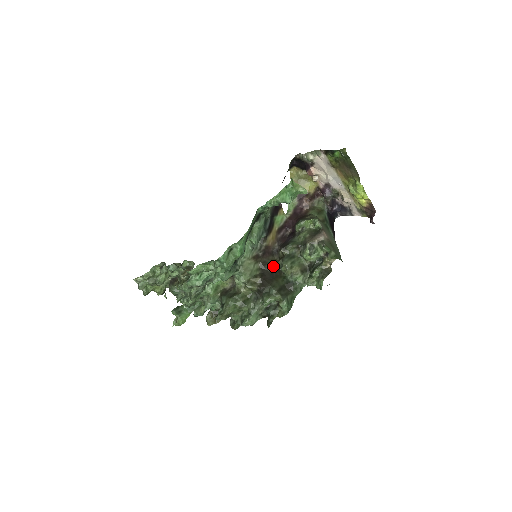
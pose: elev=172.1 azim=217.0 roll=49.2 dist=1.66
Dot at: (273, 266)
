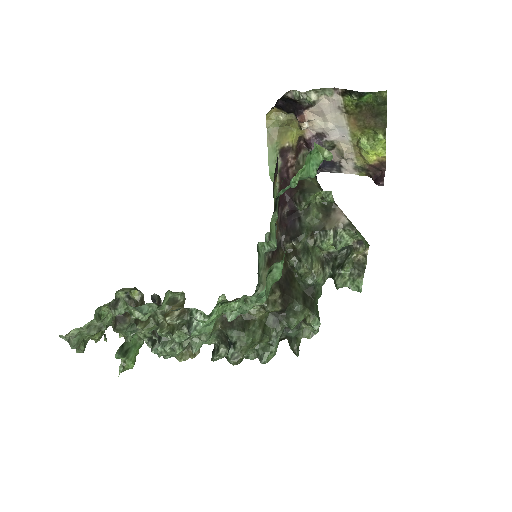
Dot at: (284, 267)
